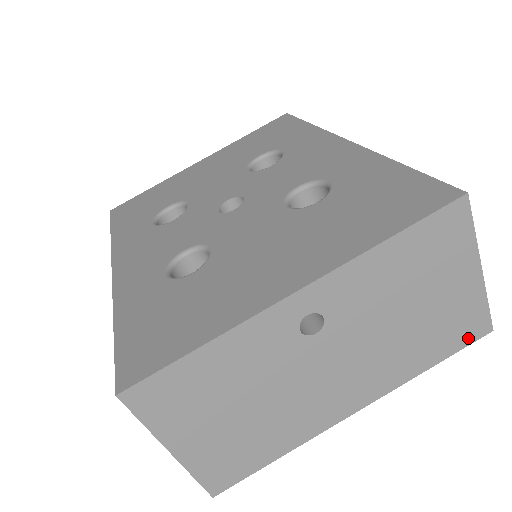
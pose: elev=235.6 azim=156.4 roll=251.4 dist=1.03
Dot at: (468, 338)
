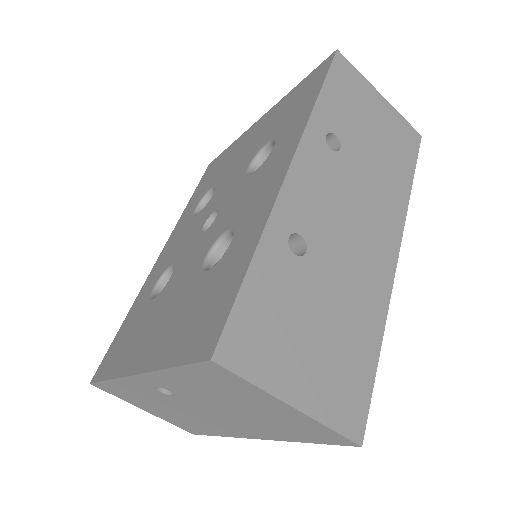
Dot at: (332, 441)
